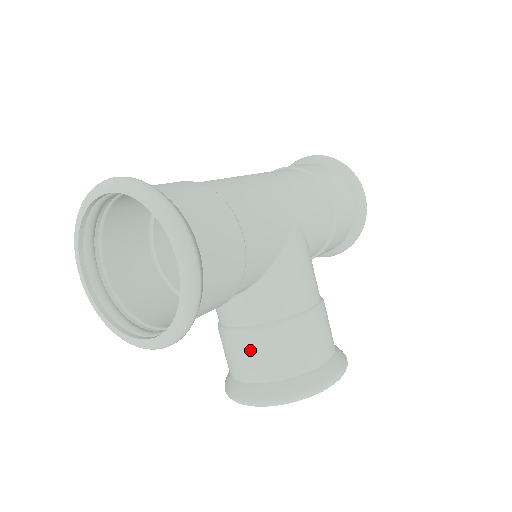
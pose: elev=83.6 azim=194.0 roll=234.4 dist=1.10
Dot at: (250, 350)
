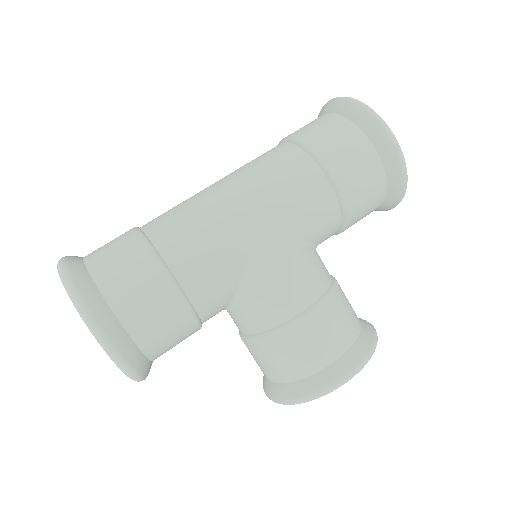
Dot at: (253, 355)
